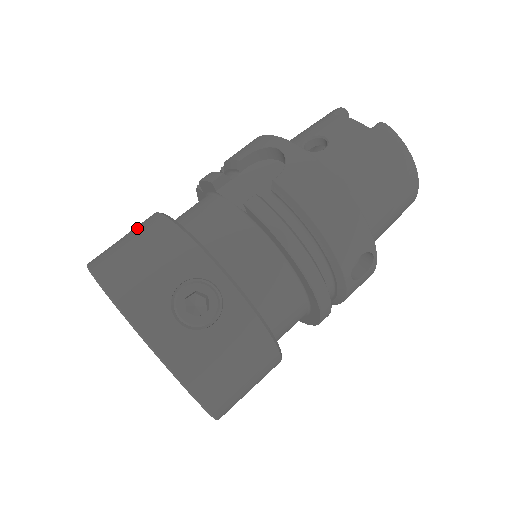
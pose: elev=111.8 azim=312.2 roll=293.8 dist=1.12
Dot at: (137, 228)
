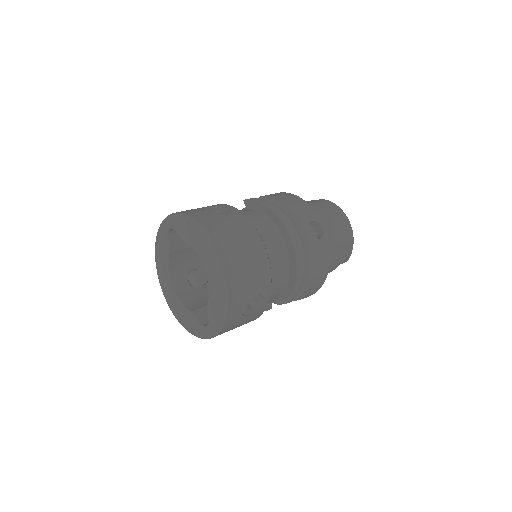
Dot at: occluded
